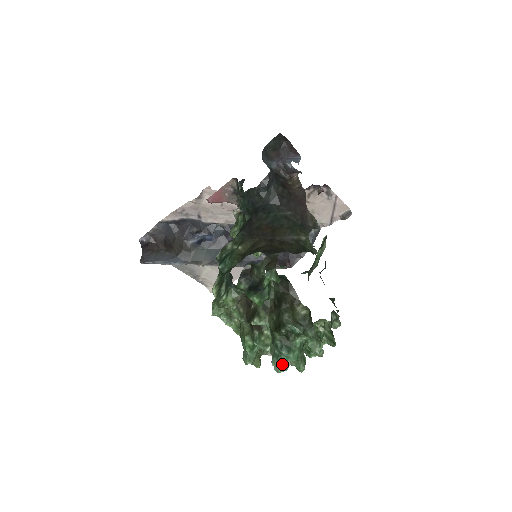
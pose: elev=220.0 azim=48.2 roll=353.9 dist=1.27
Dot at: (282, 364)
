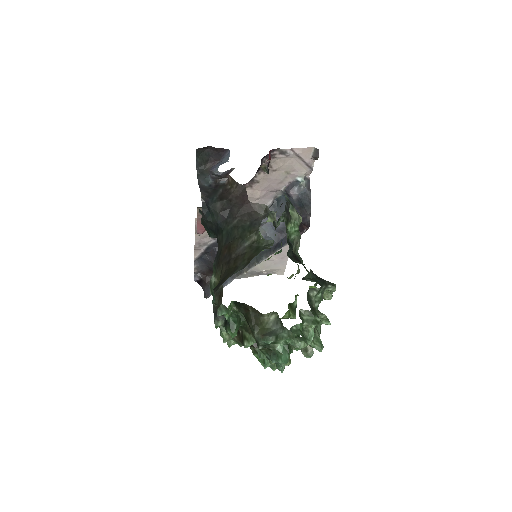
Dot at: (284, 368)
